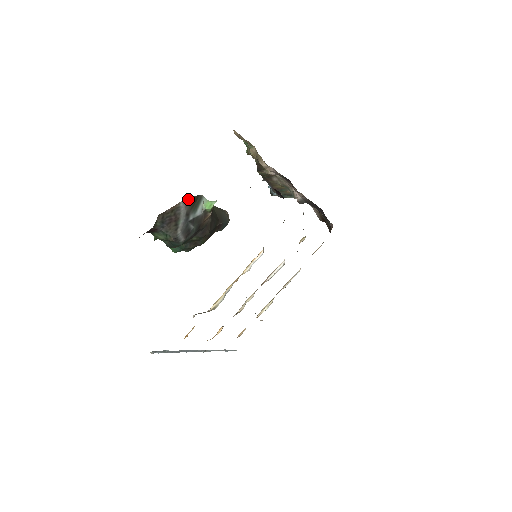
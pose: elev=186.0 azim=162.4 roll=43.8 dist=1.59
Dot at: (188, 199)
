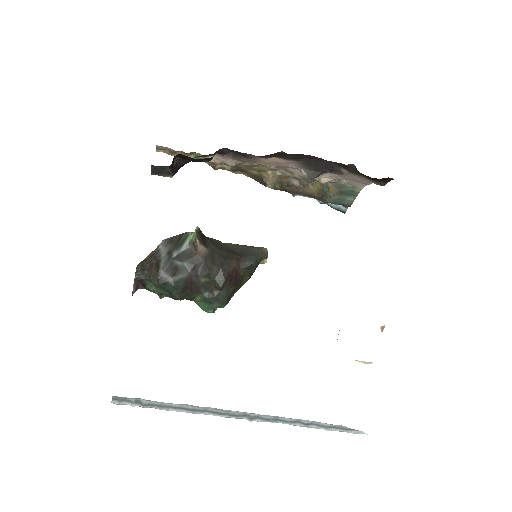
Dot at: (168, 240)
